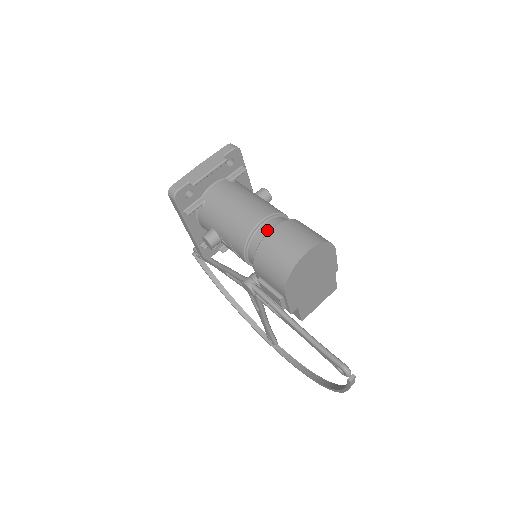
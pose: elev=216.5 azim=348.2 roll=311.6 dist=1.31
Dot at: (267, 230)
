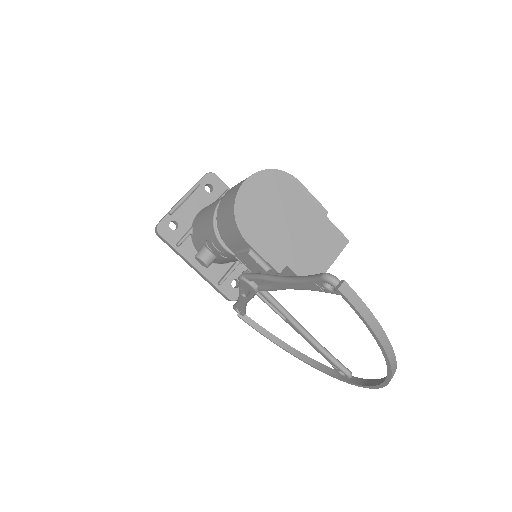
Dot at: occluded
